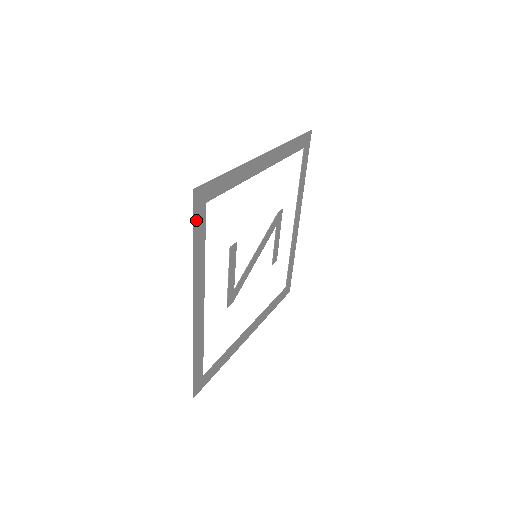
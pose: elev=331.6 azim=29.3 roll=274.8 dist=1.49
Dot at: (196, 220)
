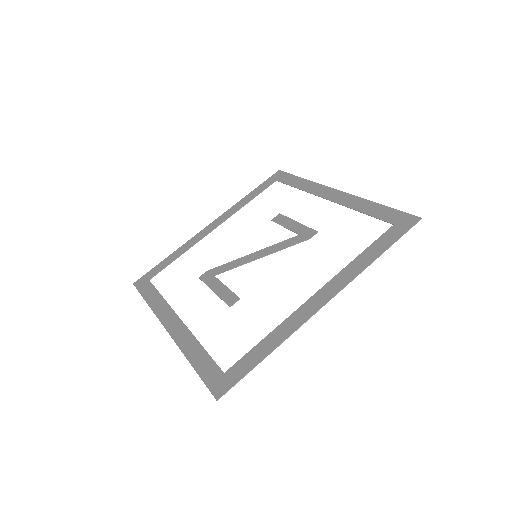
Dot at: (206, 377)
